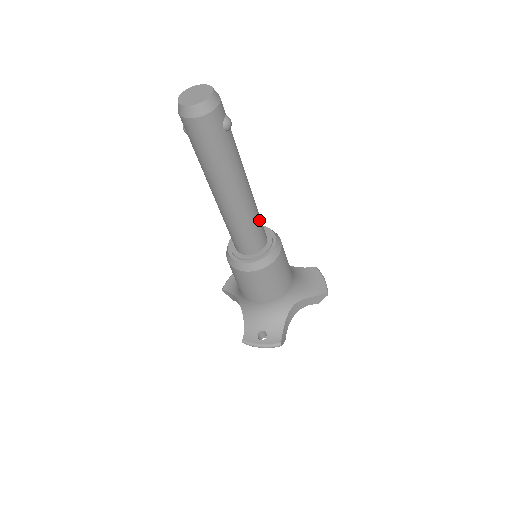
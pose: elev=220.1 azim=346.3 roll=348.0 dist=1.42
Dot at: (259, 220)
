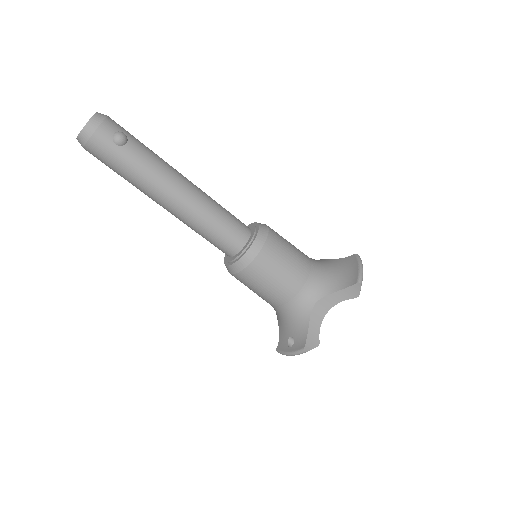
Dot at: (222, 218)
